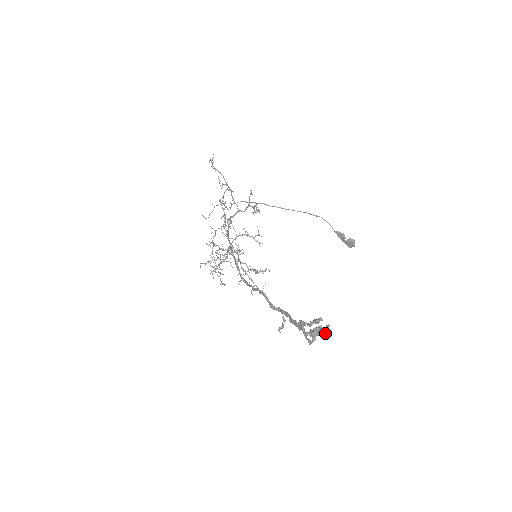
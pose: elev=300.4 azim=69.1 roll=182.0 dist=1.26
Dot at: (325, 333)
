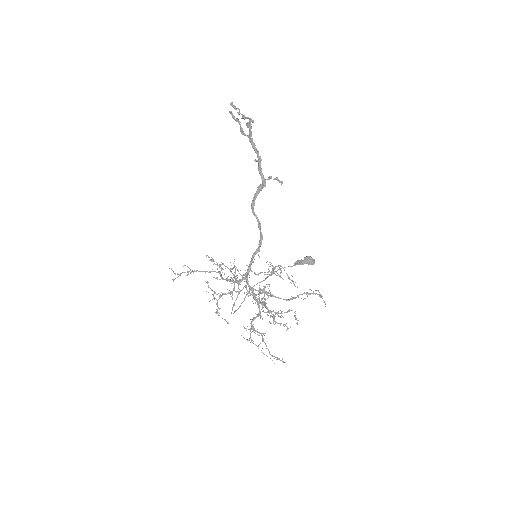
Dot at: (239, 109)
